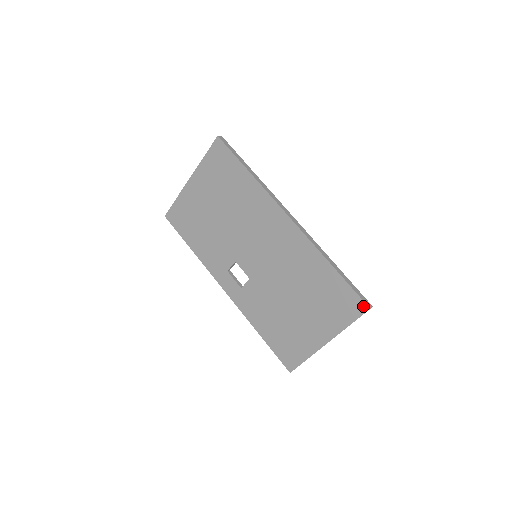
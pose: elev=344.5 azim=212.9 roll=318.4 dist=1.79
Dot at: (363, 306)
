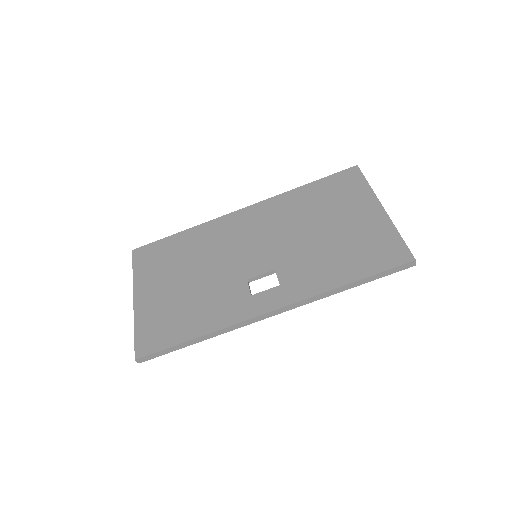
Dot at: (352, 169)
